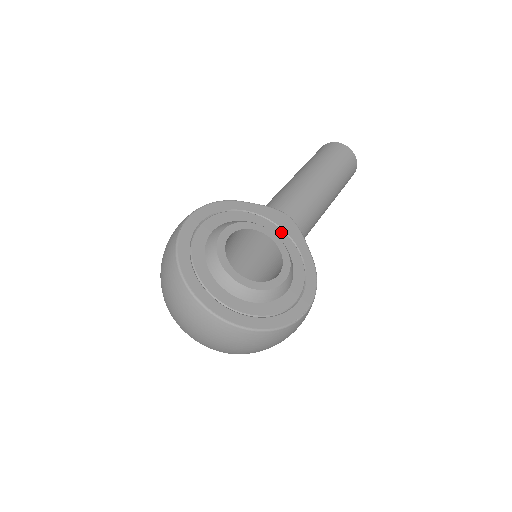
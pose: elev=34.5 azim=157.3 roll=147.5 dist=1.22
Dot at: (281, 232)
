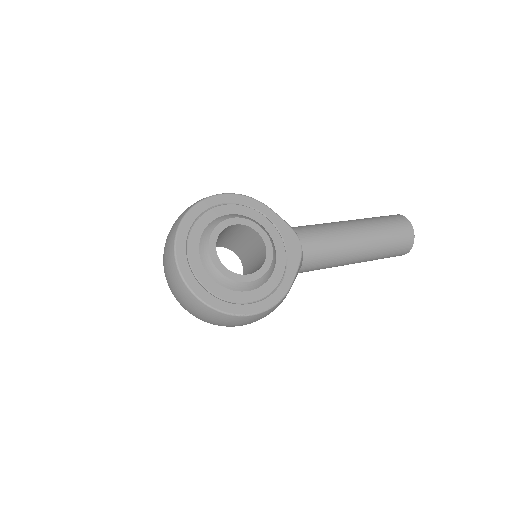
Dot at: (283, 250)
